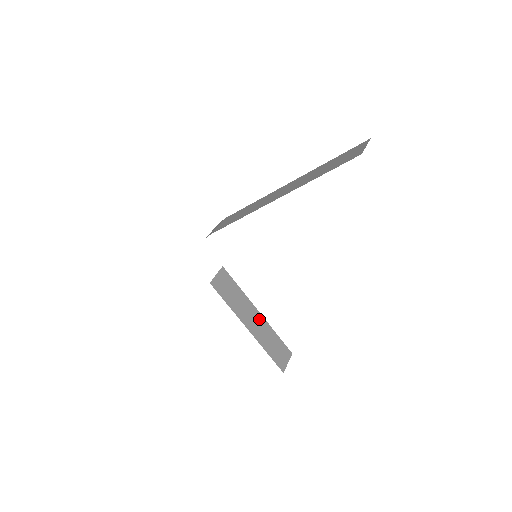
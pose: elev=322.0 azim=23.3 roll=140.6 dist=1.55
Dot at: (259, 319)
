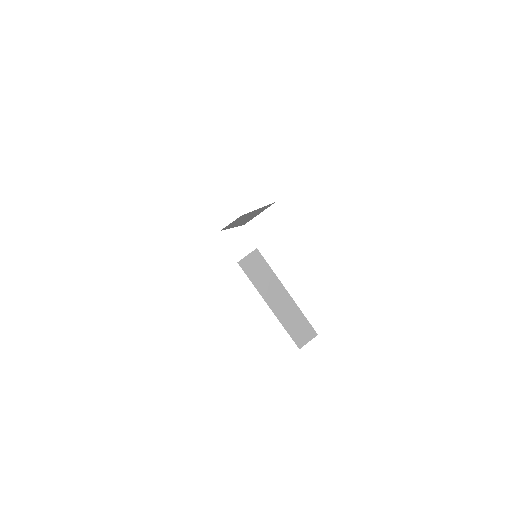
Dot at: (286, 299)
